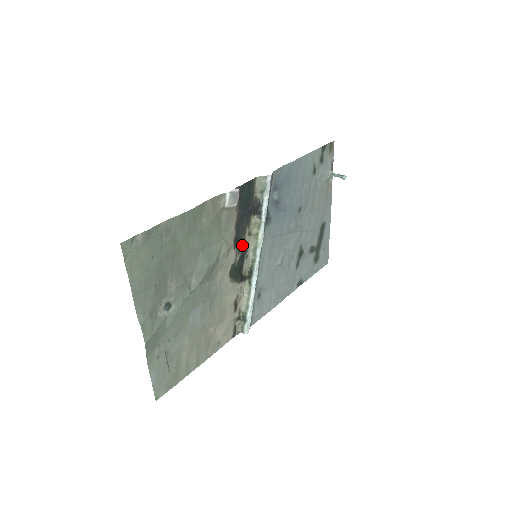
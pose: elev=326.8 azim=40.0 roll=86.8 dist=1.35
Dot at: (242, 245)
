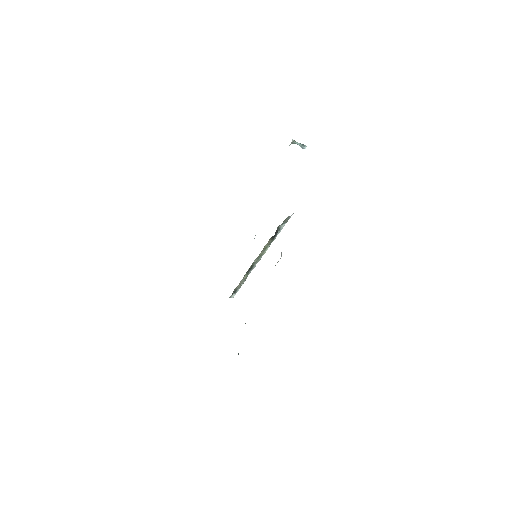
Dot at: occluded
